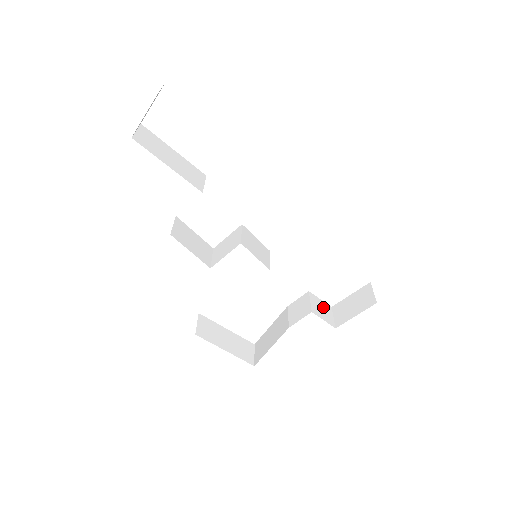
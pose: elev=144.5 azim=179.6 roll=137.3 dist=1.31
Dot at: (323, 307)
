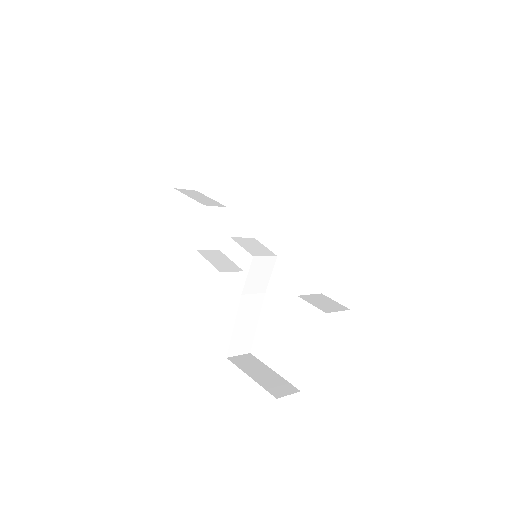
Dot at: (330, 303)
